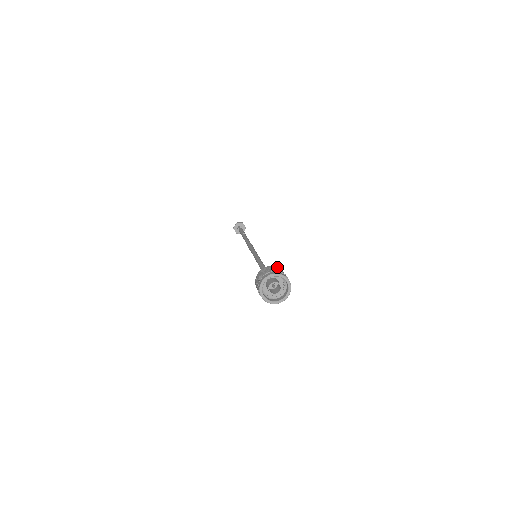
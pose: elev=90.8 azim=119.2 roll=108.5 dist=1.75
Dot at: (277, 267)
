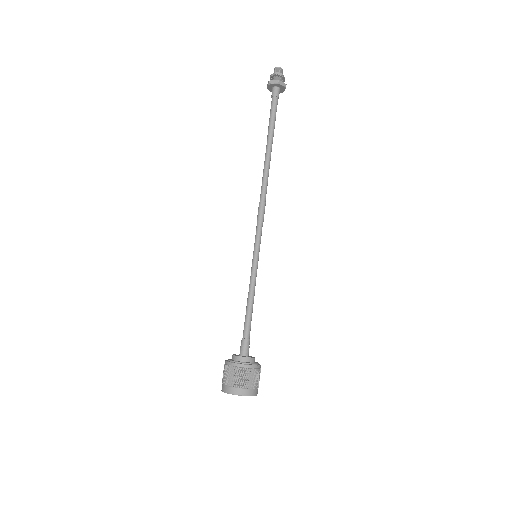
Dot at: (259, 370)
